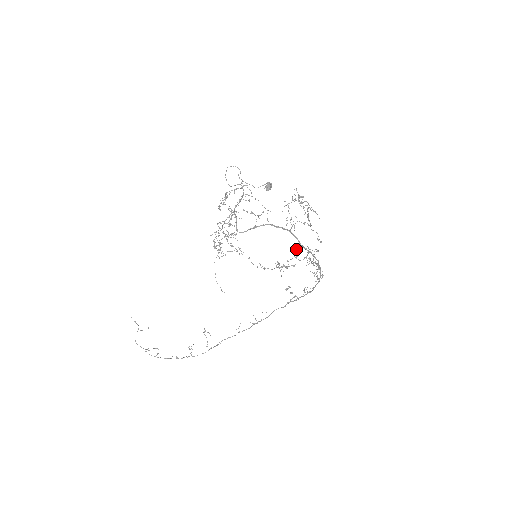
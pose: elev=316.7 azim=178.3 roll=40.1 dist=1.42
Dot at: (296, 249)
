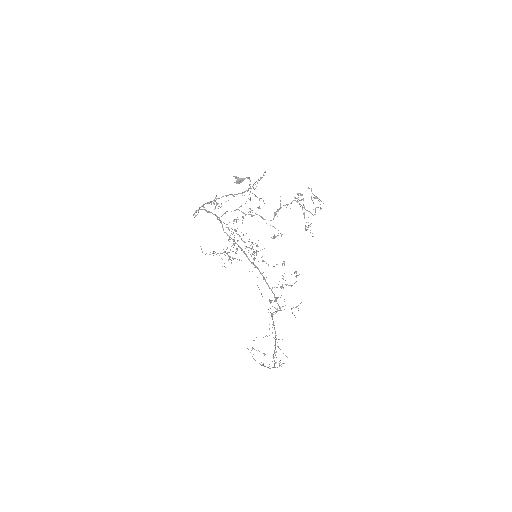
Dot at: (244, 242)
